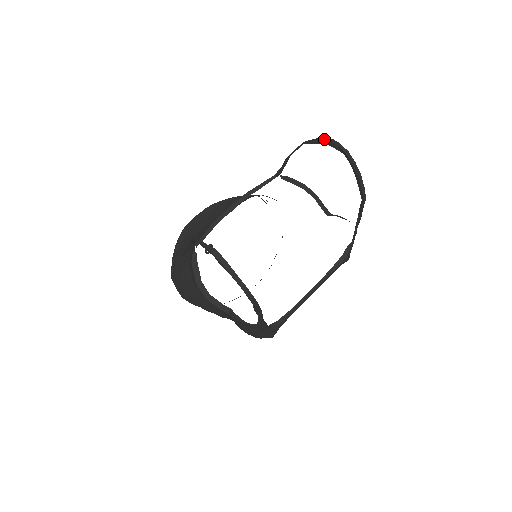
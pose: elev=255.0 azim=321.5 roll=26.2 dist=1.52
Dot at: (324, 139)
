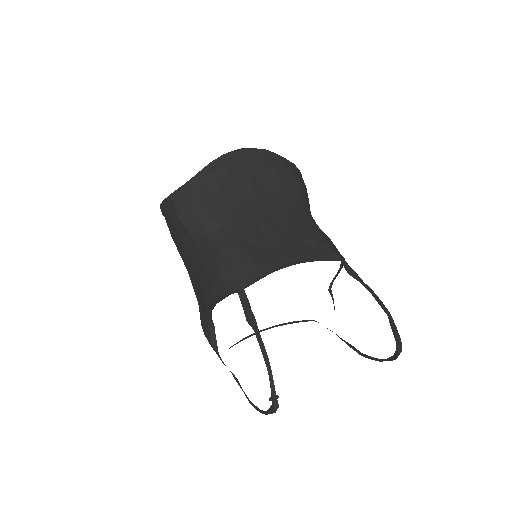
Dot at: (399, 340)
